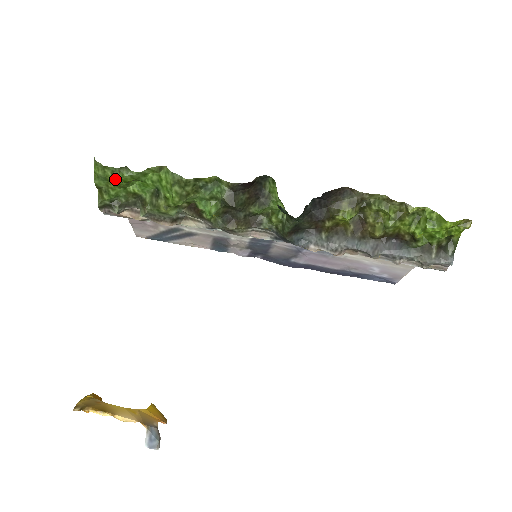
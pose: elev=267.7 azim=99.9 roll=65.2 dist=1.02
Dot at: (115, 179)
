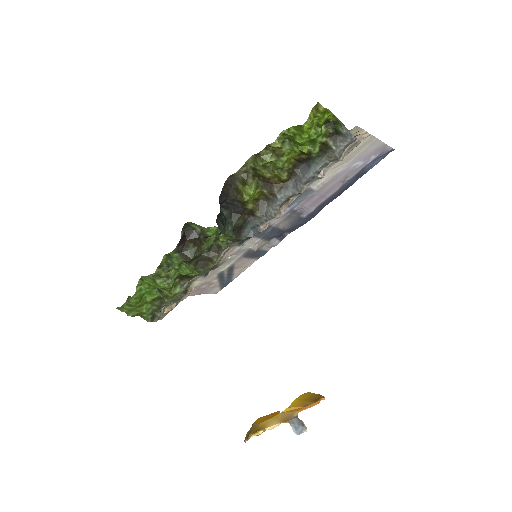
Dot at: (133, 307)
